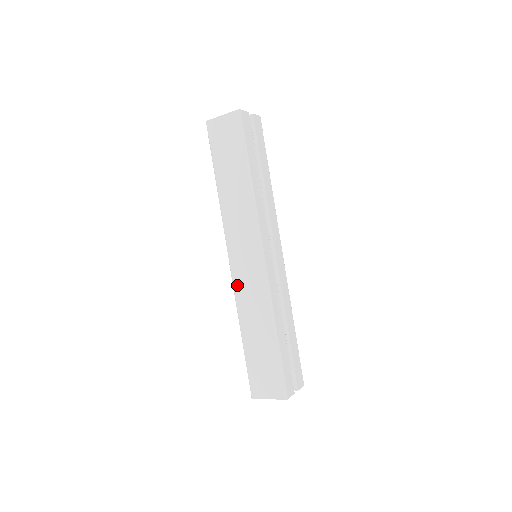
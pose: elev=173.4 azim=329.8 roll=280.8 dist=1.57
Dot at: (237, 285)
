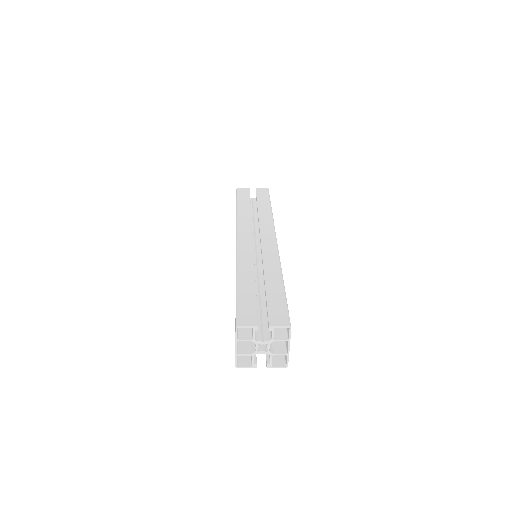
Dot at: occluded
